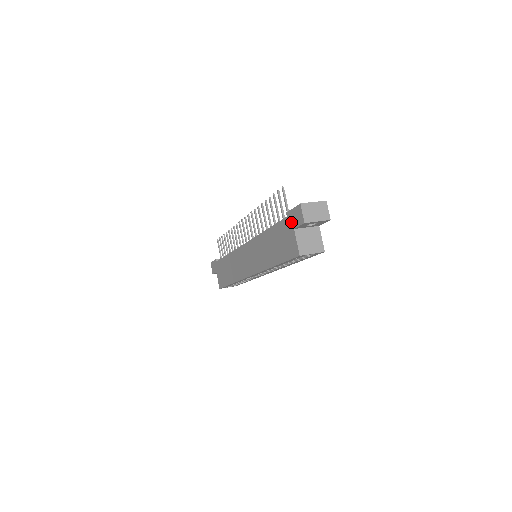
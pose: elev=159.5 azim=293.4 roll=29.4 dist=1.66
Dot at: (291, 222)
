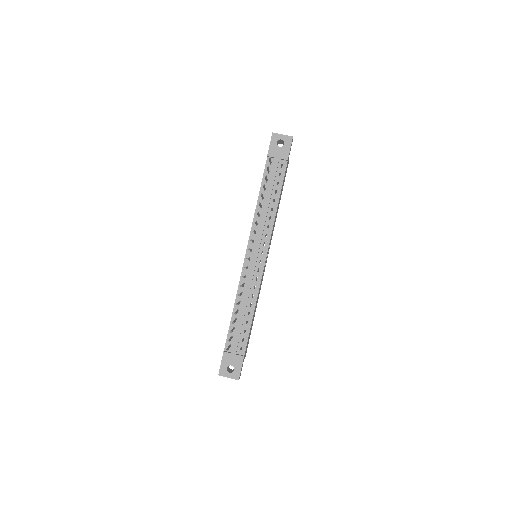
Dot at: occluded
